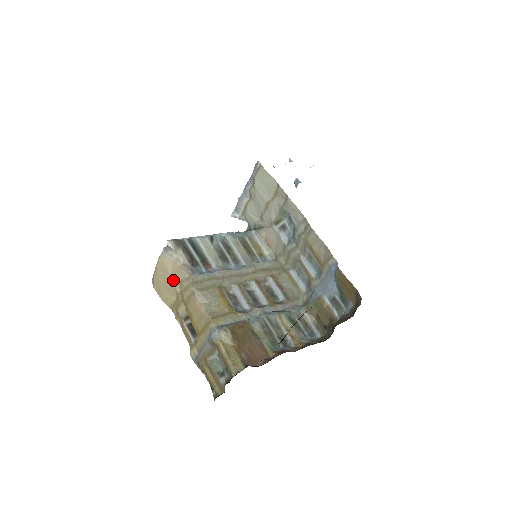
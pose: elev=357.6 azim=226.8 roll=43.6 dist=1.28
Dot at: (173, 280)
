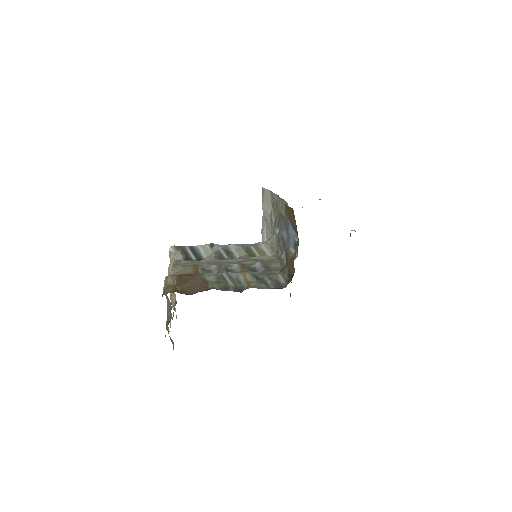
Dot at: occluded
